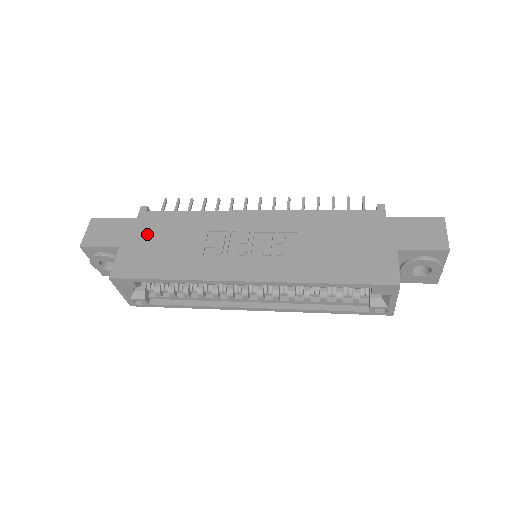
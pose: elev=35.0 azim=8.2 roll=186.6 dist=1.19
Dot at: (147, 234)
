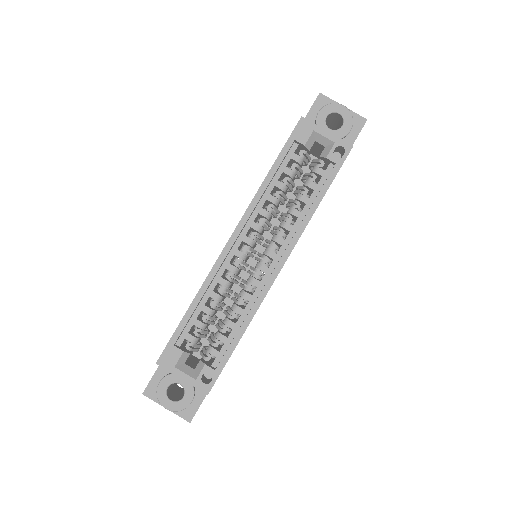
Dot at: occluded
